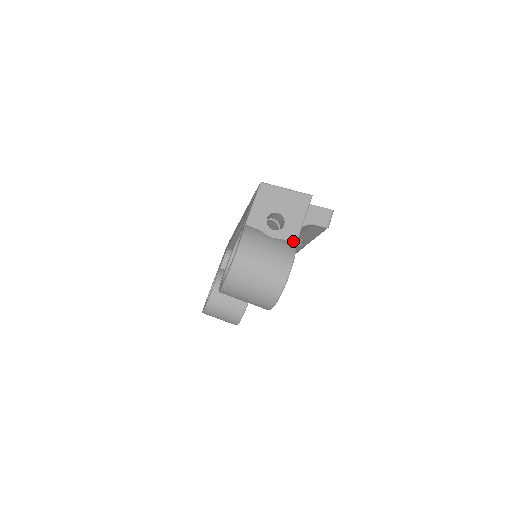
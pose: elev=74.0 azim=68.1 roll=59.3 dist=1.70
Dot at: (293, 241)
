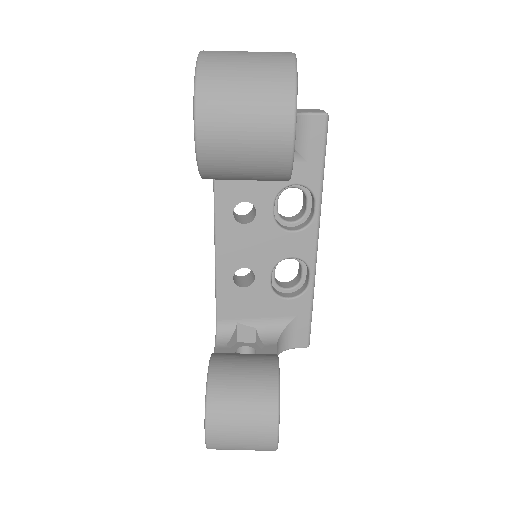
Dot at: occluded
